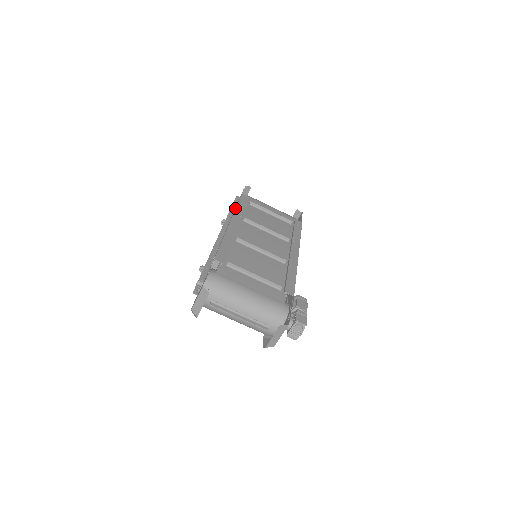
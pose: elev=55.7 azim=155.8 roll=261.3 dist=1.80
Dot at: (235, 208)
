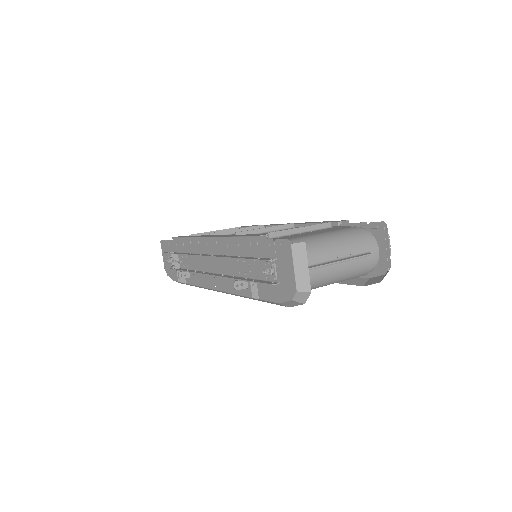
Dot at: (187, 241)
